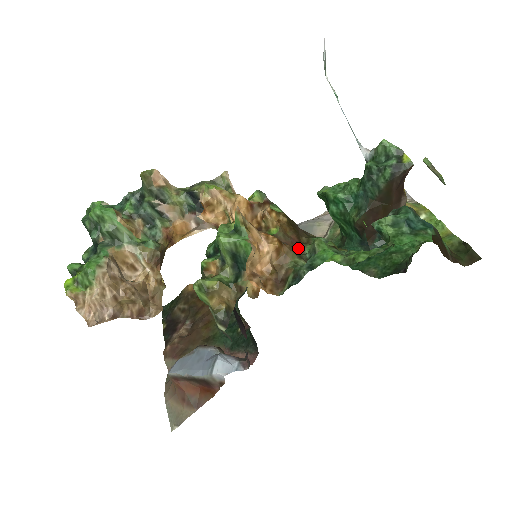
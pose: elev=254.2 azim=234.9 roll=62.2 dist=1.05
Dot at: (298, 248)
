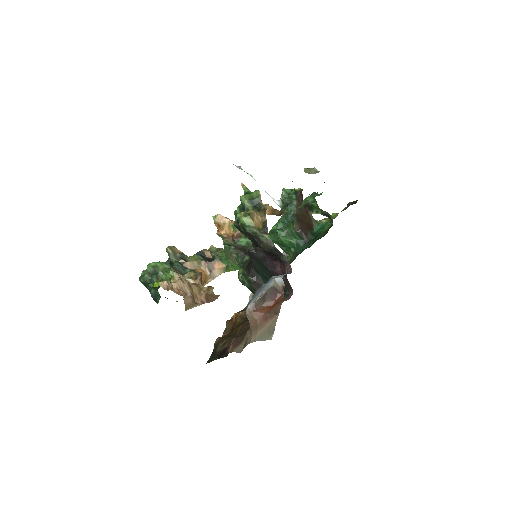
Dot at: occluded
